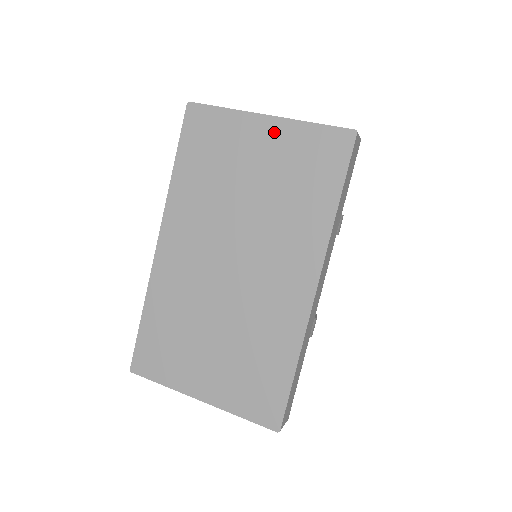
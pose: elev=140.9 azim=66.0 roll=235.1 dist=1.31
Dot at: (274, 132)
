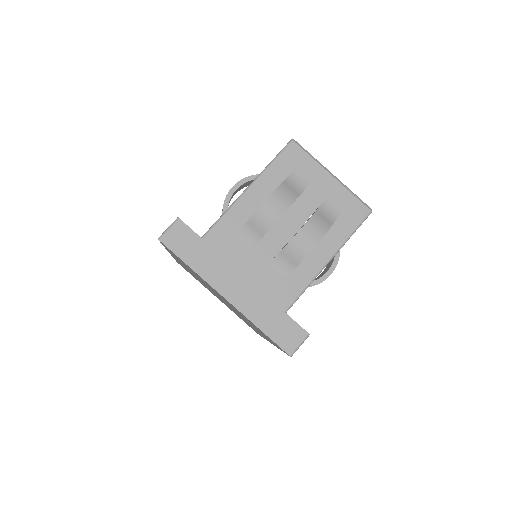
Dot at: occluded
